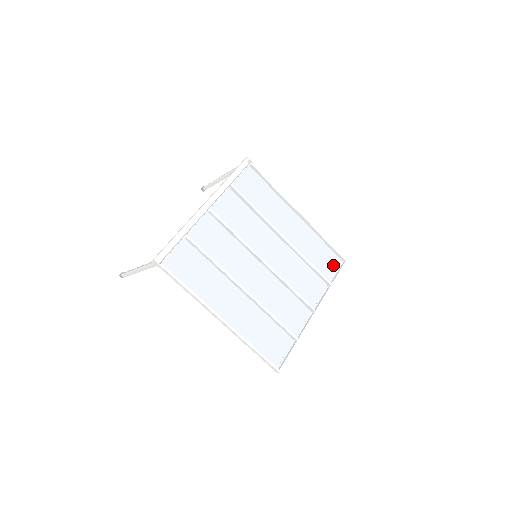
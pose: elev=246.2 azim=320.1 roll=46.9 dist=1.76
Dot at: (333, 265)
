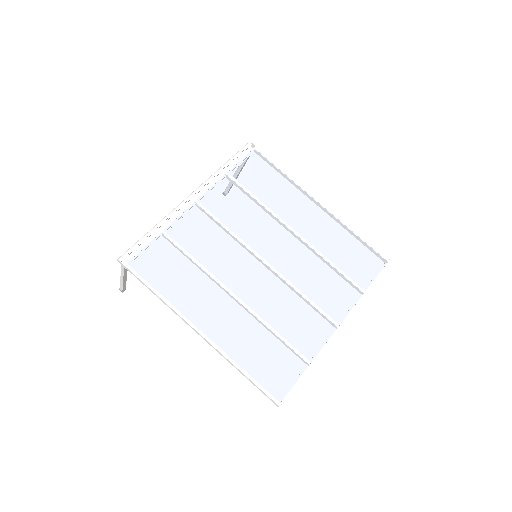
Dot at: (368, 267)
